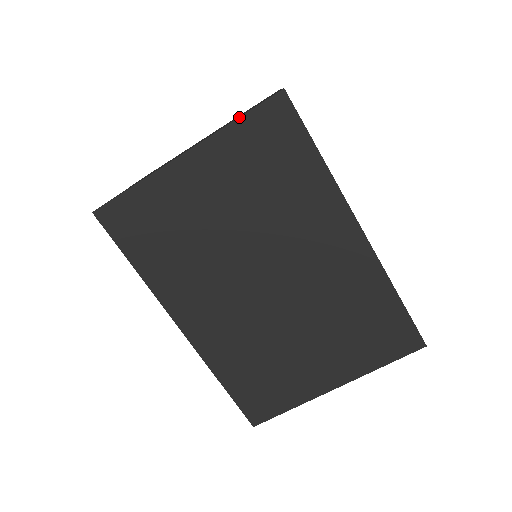
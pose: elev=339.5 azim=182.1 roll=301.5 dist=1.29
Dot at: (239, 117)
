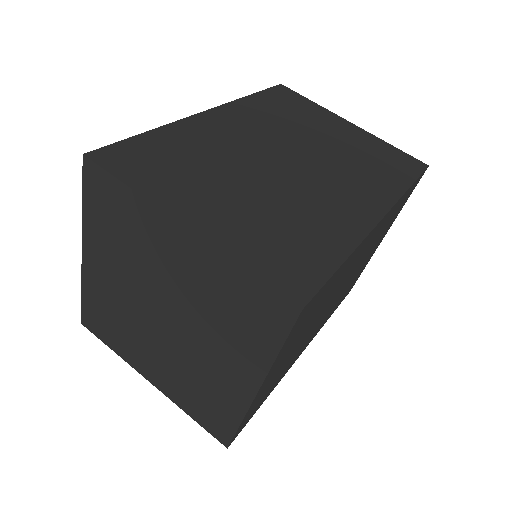
Dot at: (280, 350)
